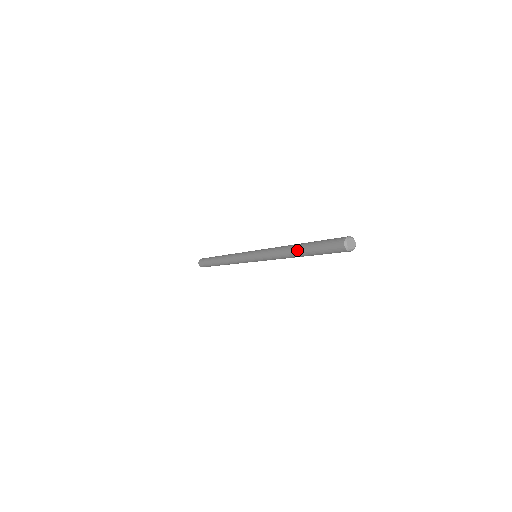
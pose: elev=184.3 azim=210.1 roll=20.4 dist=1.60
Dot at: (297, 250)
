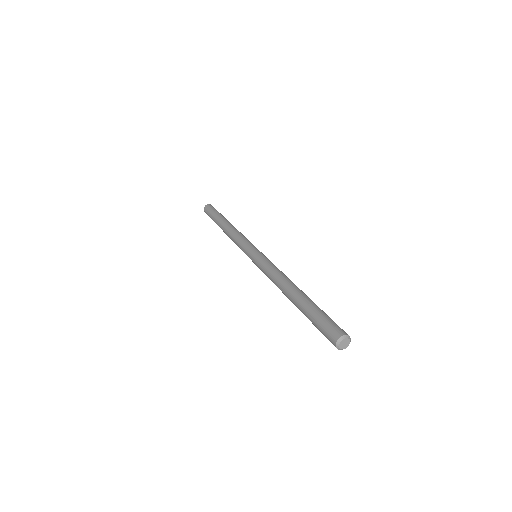
Dot at: (292, 297)
